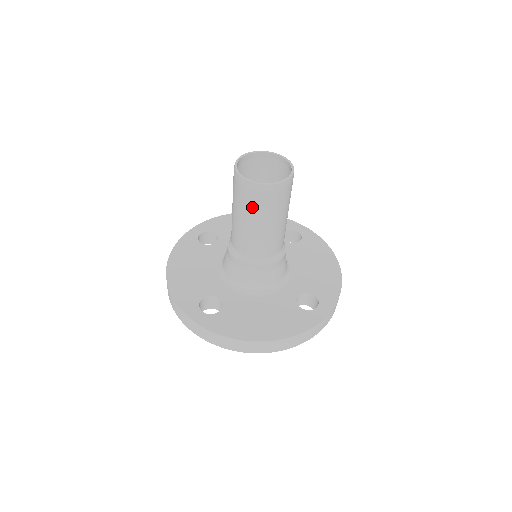
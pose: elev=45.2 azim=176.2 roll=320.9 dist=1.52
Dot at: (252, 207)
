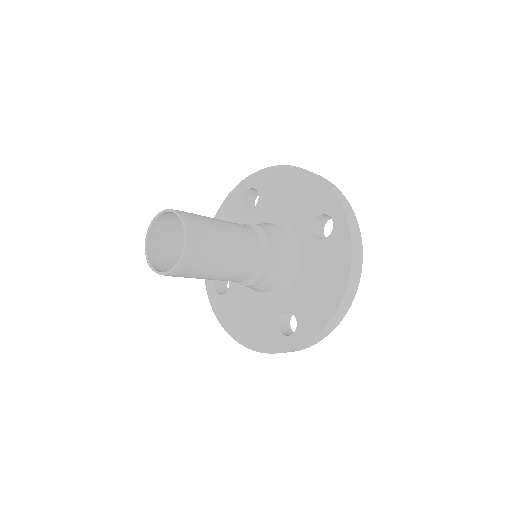
Dot at: (202, 269)
